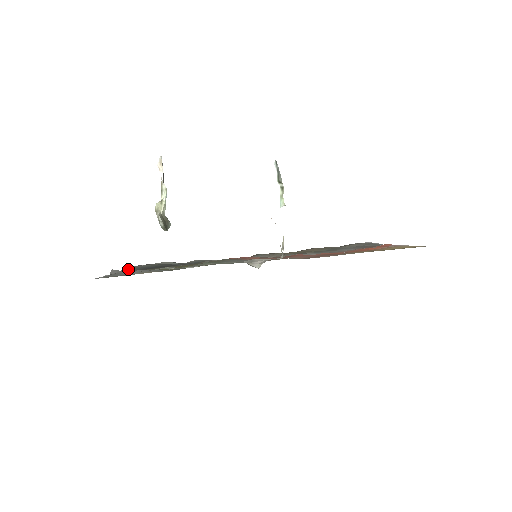
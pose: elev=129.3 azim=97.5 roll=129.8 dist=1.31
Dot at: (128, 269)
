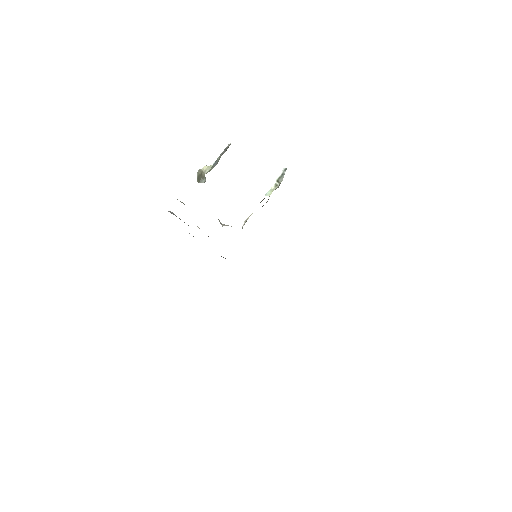
Dot at: occluded
